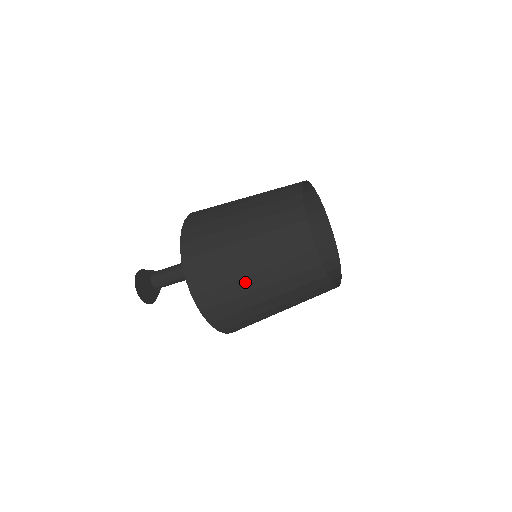
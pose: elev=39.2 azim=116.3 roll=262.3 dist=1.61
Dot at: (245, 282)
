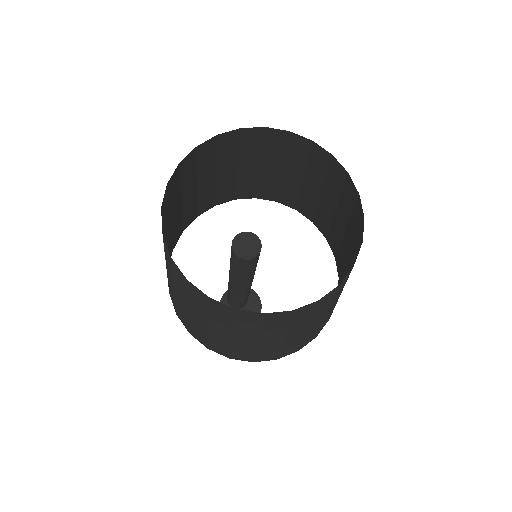
Dot at: (288, 341)
